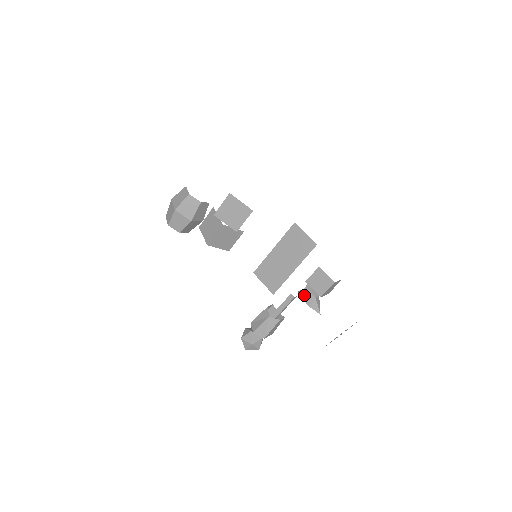
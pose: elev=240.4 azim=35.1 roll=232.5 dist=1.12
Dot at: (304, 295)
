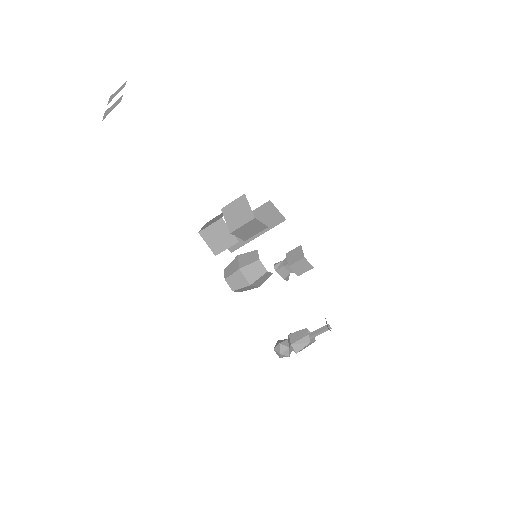
Dot at: (281, 272)
